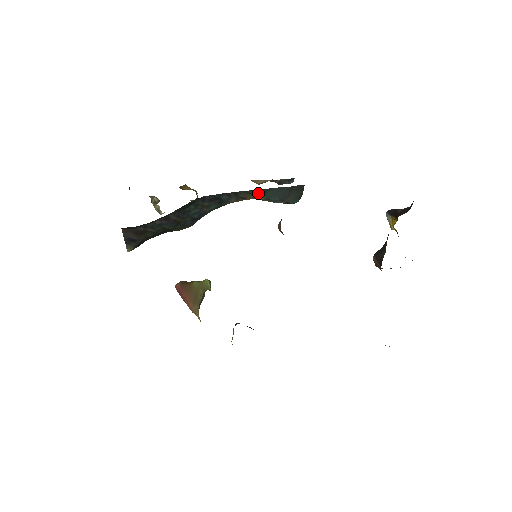
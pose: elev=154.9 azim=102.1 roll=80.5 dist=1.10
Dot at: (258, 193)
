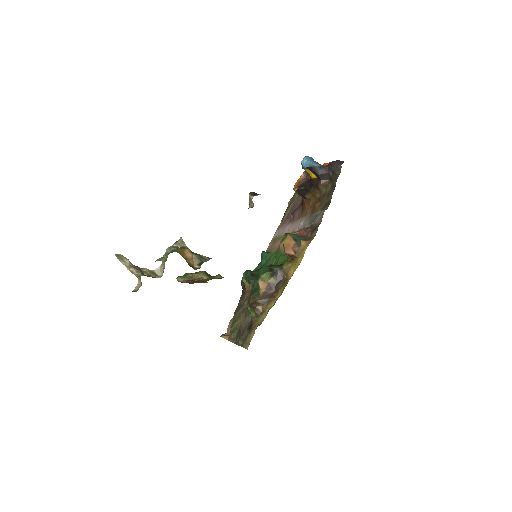
Dot at: occluded
